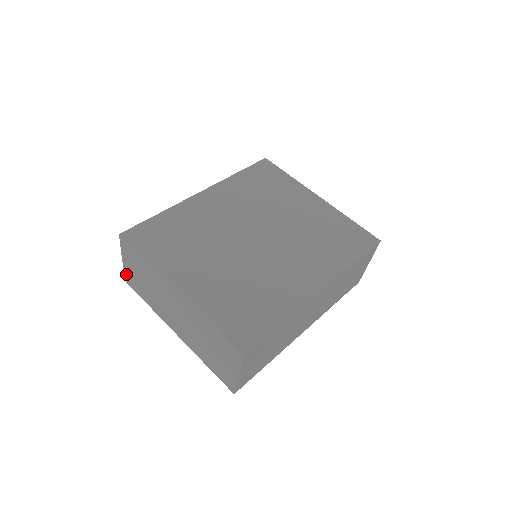
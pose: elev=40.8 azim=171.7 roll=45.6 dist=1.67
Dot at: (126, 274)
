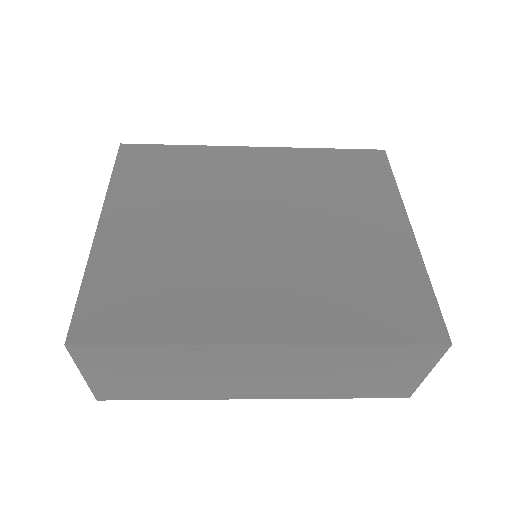
Dot at: occluded
